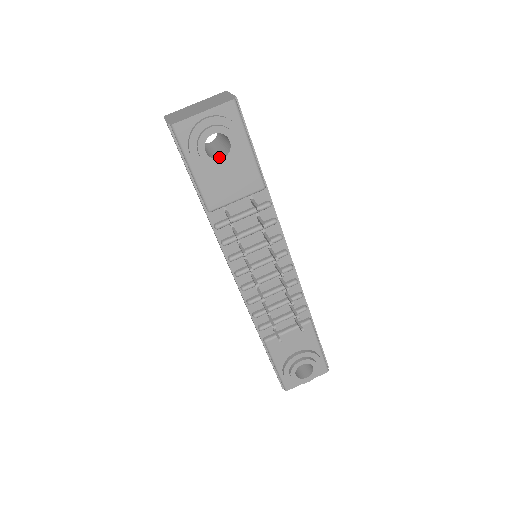
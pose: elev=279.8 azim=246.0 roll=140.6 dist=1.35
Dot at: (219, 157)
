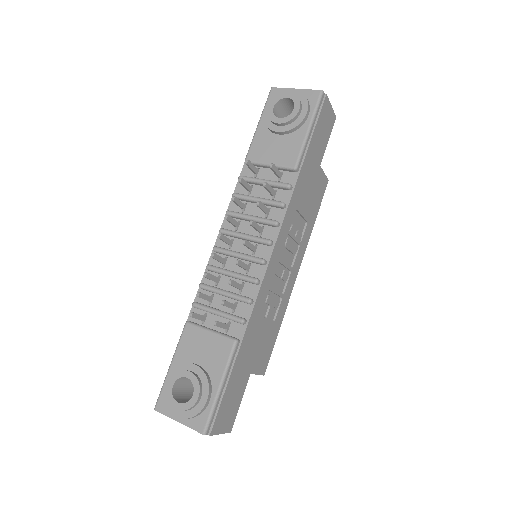
Dot at: occluded
